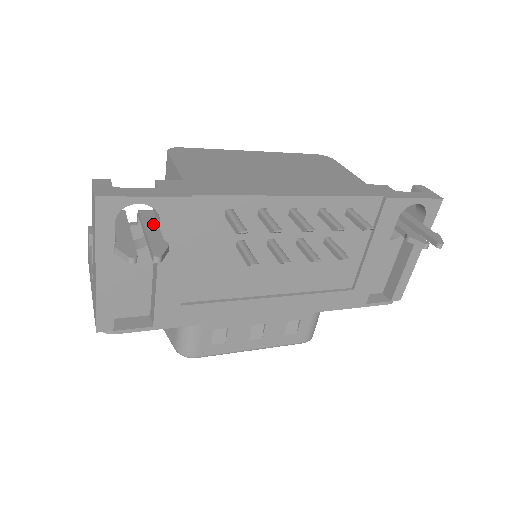
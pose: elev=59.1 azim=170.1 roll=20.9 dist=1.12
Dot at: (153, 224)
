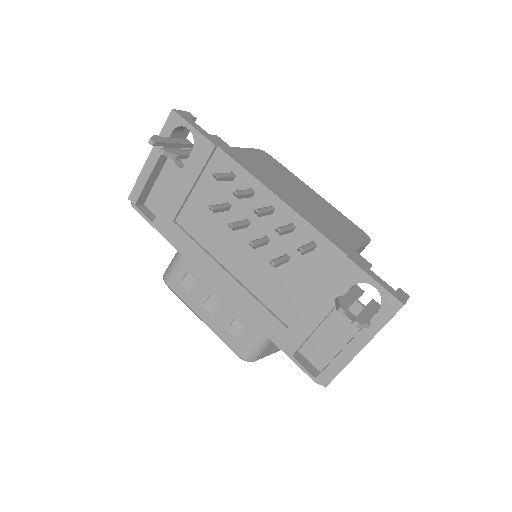
Dot at: occluded
